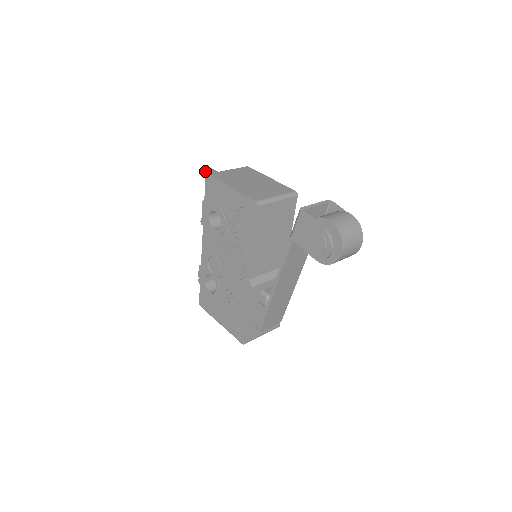
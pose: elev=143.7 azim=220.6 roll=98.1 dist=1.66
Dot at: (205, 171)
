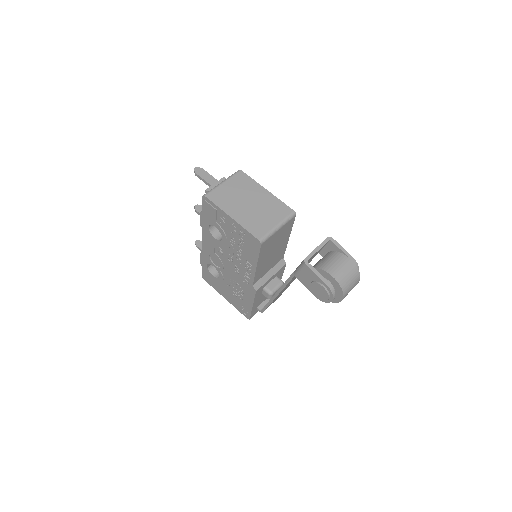
Dot at: (197, 175)
